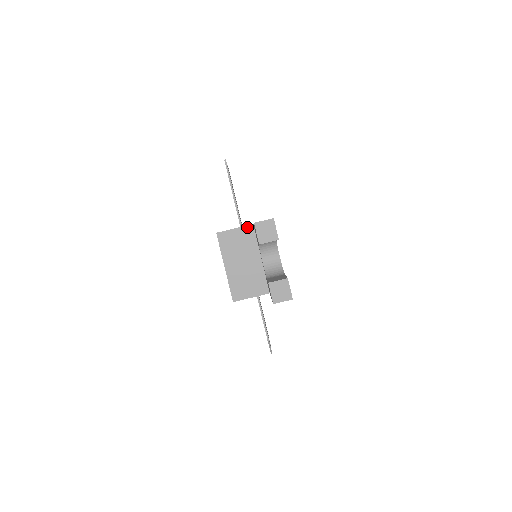
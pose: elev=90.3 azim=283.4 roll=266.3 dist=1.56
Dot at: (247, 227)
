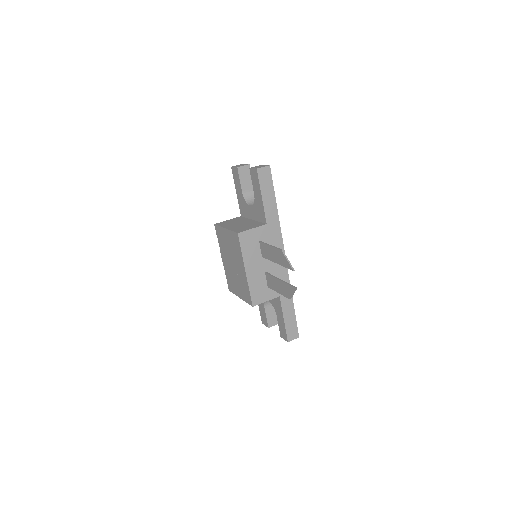
Dot at: (237, 218)
